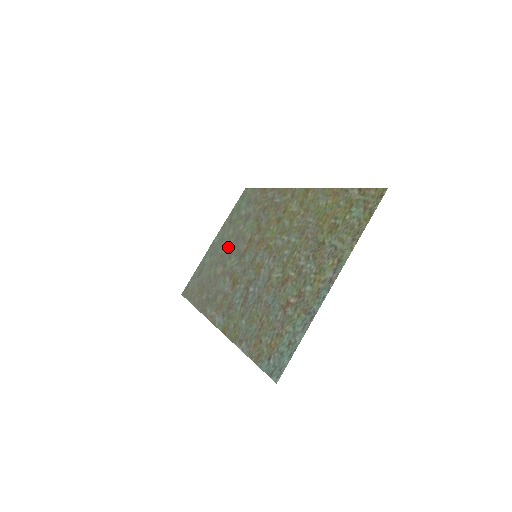
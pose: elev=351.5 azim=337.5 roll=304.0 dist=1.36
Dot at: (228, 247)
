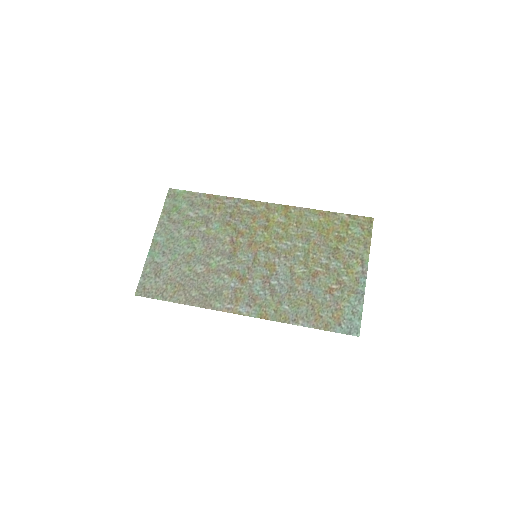
Dot at: (196, 247)
